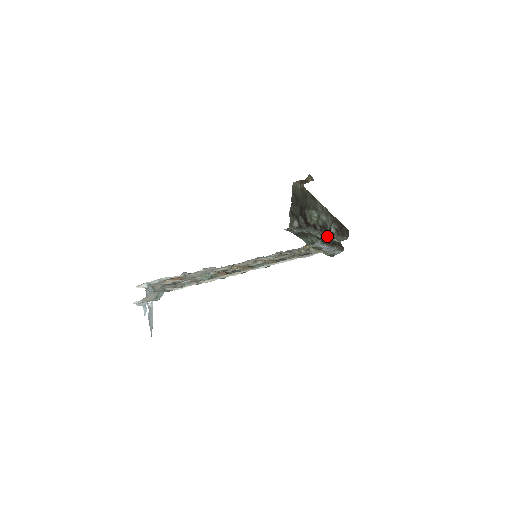
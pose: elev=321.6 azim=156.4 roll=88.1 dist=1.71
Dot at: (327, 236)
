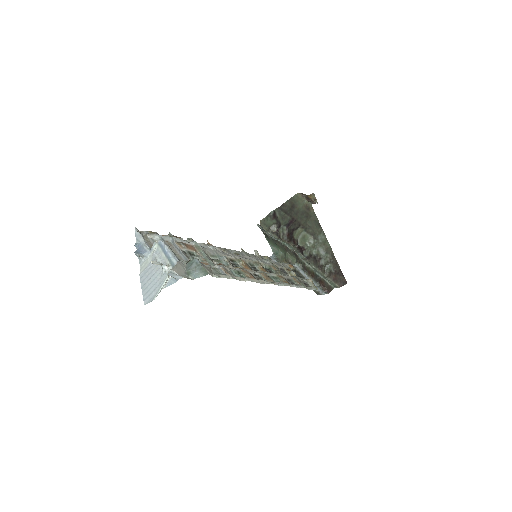
Dot at: (316, 269)
